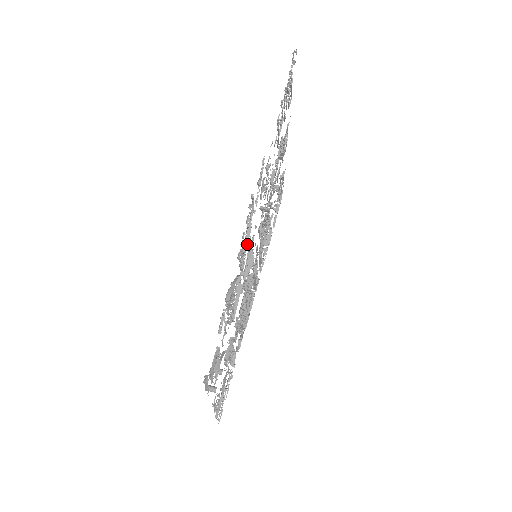
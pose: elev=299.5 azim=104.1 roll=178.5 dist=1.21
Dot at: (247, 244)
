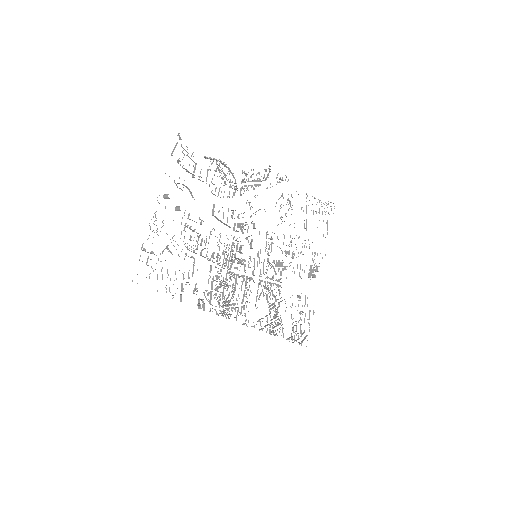
Dot at: occluded
